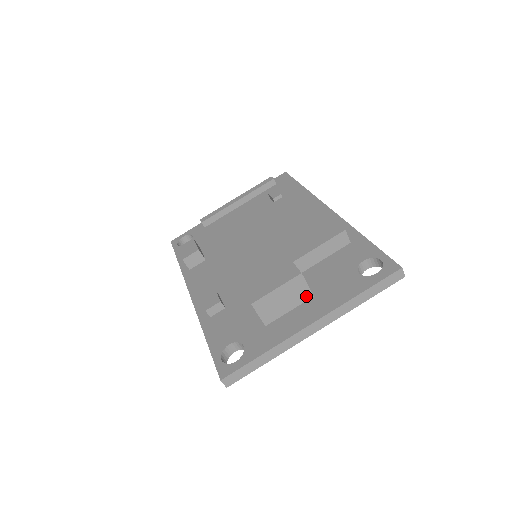
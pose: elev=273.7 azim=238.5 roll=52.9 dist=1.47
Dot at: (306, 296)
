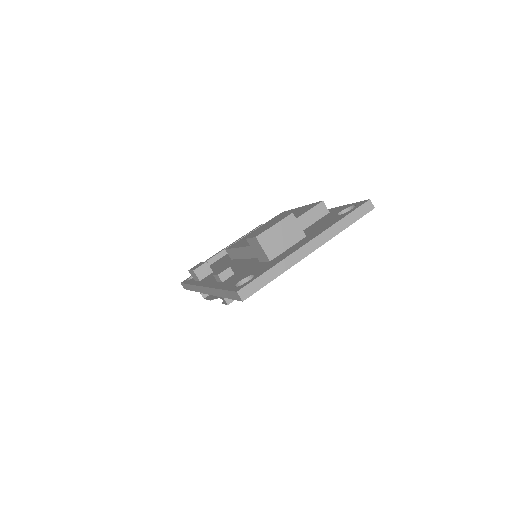
Dot at: (300, 235)
